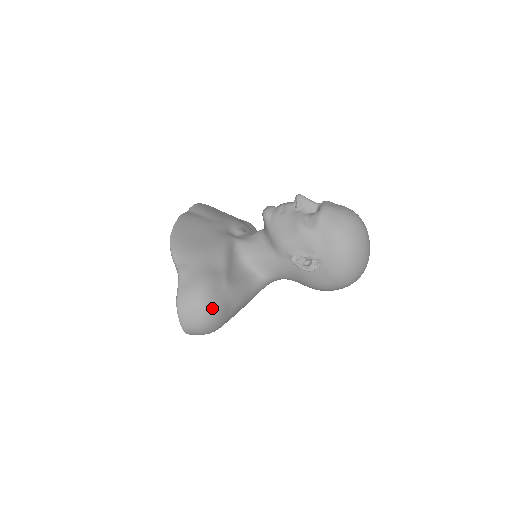
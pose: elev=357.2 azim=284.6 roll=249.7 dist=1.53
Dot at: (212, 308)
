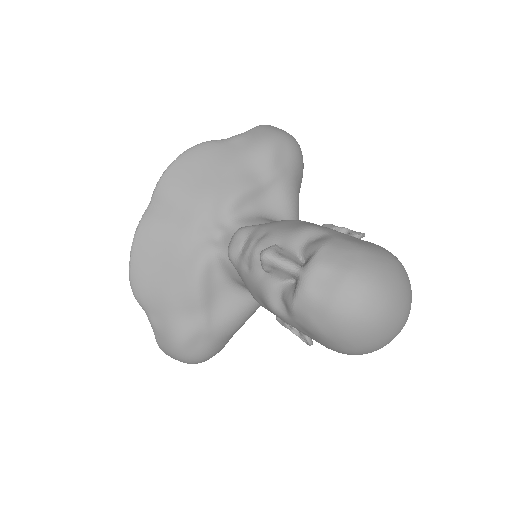
Dot at: (196, 359)
